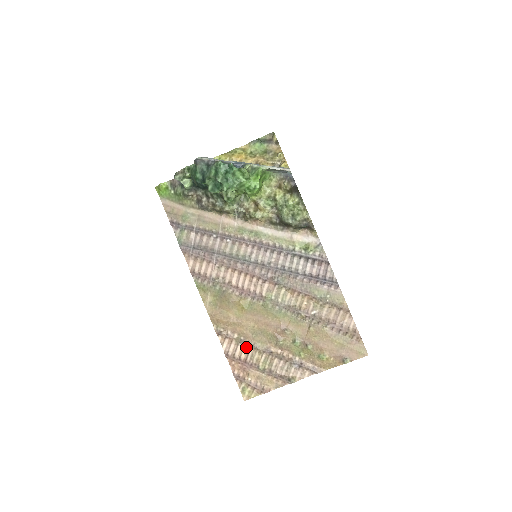
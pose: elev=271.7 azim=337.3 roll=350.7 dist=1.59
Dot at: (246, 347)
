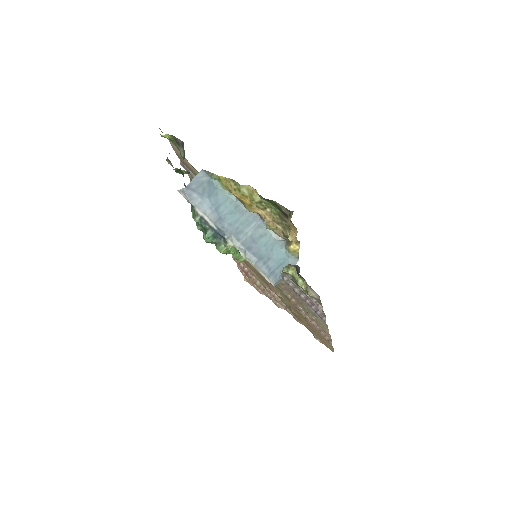
Dot at: occluded
